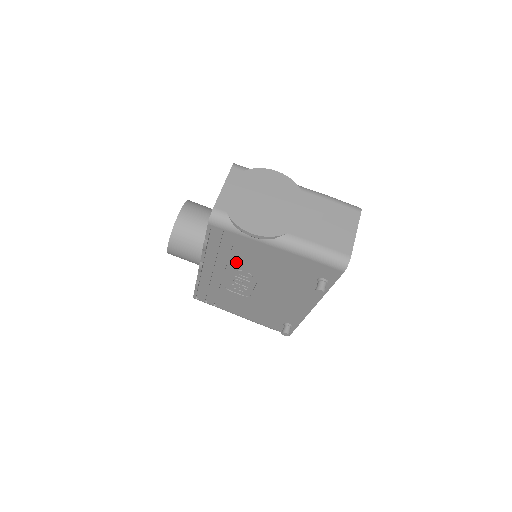
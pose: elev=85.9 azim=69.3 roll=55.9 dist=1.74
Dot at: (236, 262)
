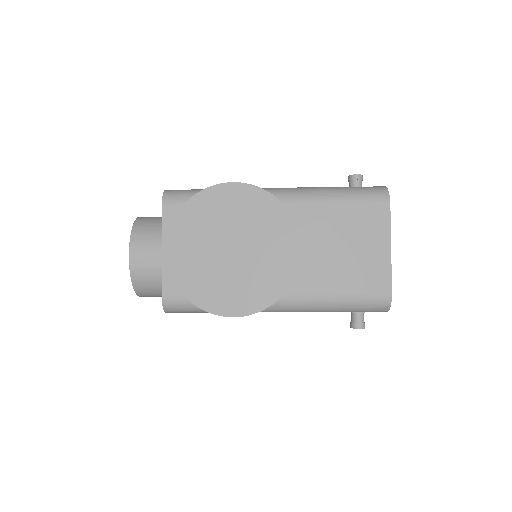
Dot at: occluded
